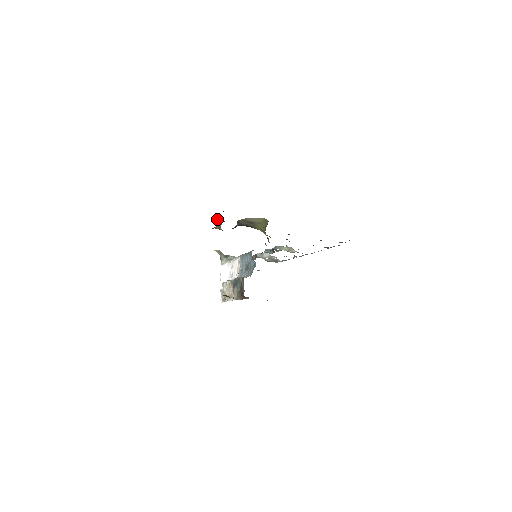
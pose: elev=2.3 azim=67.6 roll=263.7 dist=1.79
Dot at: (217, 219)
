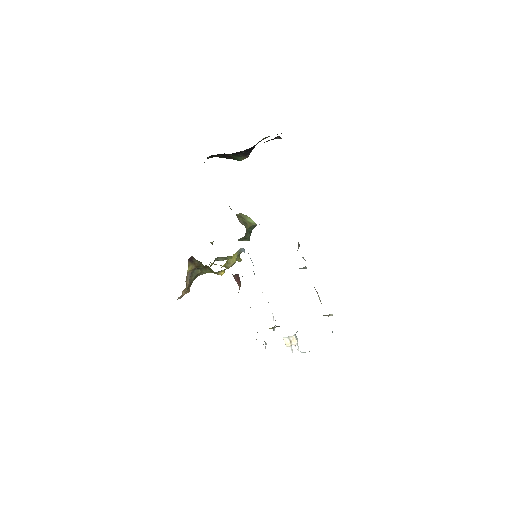
Dot at: occluded
